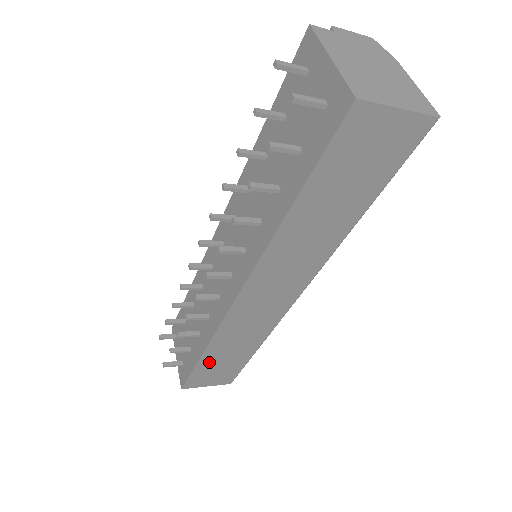
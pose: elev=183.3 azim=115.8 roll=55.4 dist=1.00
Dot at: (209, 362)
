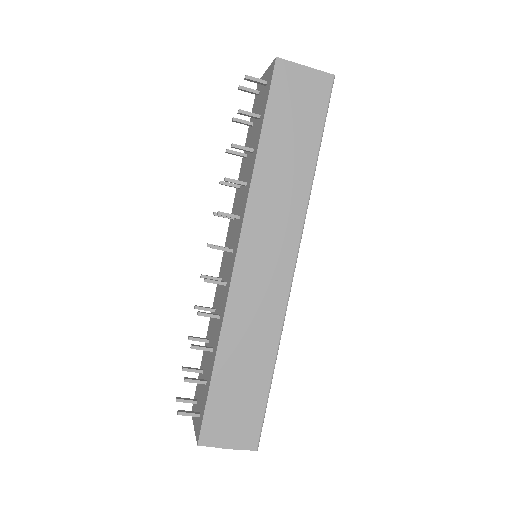
Dot at: (224, 381)
